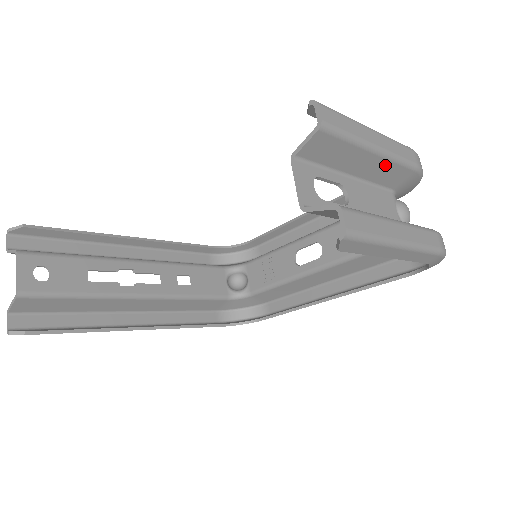
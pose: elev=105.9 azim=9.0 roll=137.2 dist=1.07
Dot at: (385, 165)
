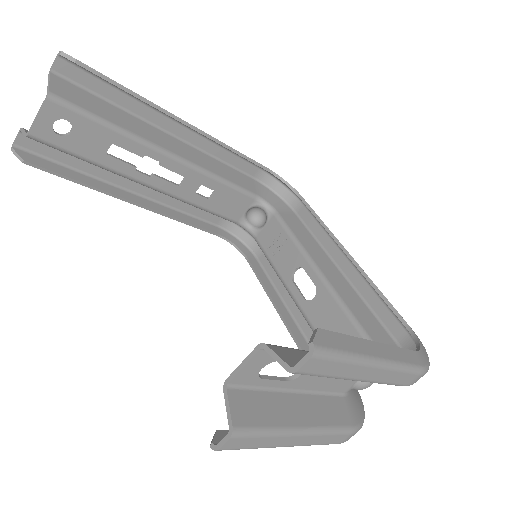
Dot at: occluded
